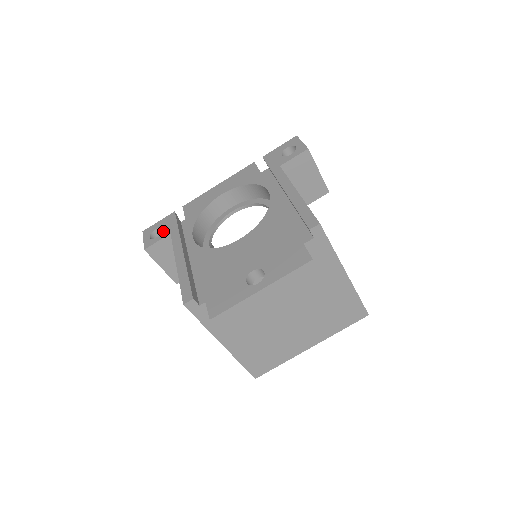
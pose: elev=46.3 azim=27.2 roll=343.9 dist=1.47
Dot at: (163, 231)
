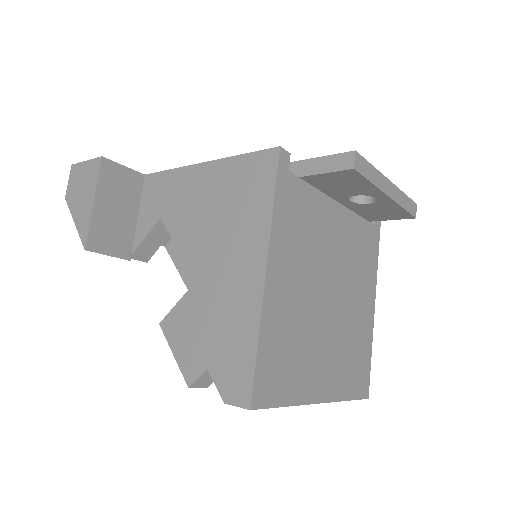
Dot at: occluded
